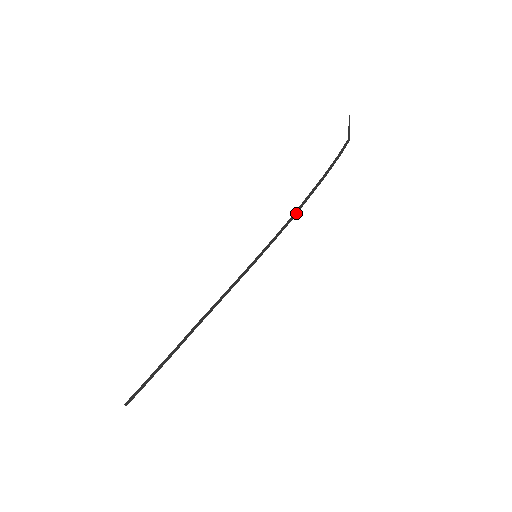
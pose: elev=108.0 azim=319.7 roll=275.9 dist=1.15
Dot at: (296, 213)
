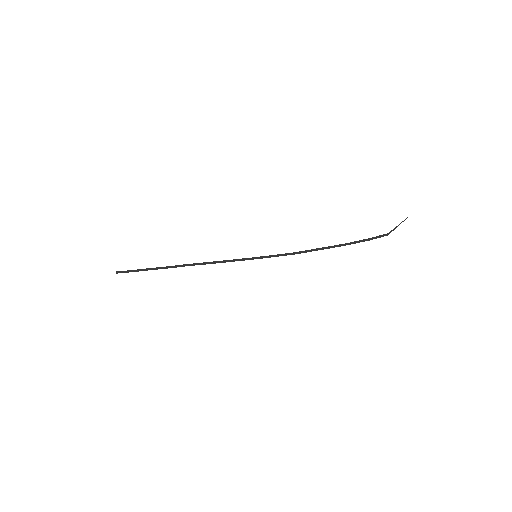
Dot at: (305, 252)
